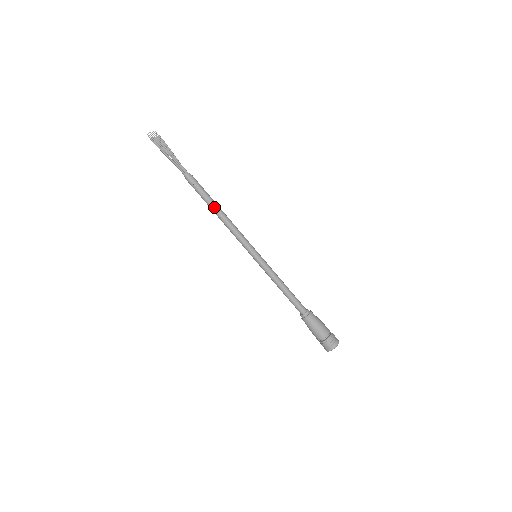
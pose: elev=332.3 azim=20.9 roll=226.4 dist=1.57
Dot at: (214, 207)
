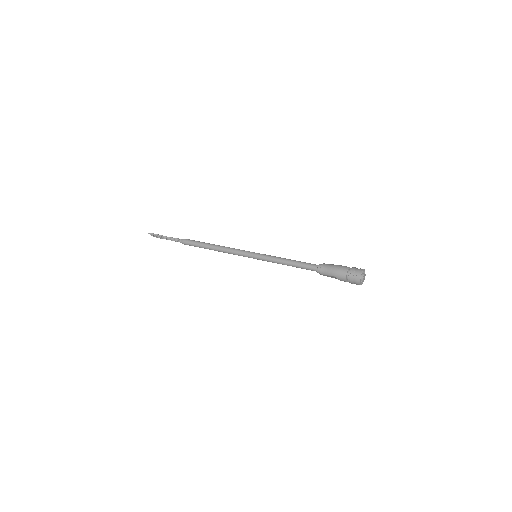
Dot at: (209, 244)
